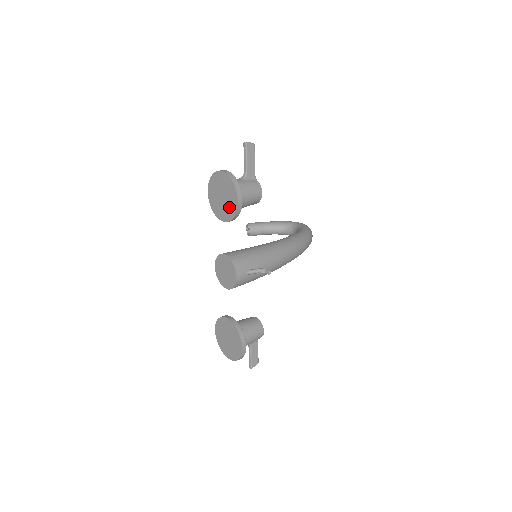
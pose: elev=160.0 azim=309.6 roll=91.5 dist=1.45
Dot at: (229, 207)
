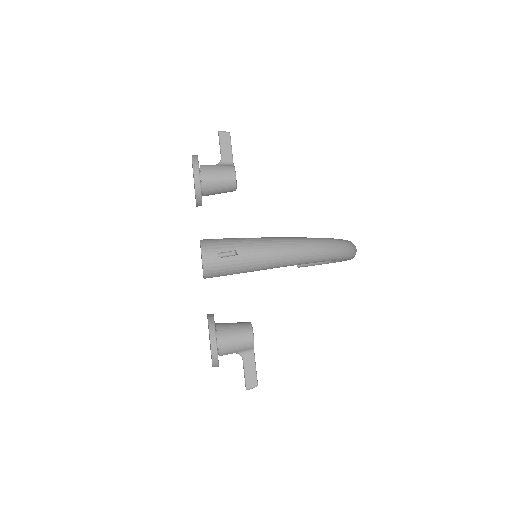
Dot at: occluded
